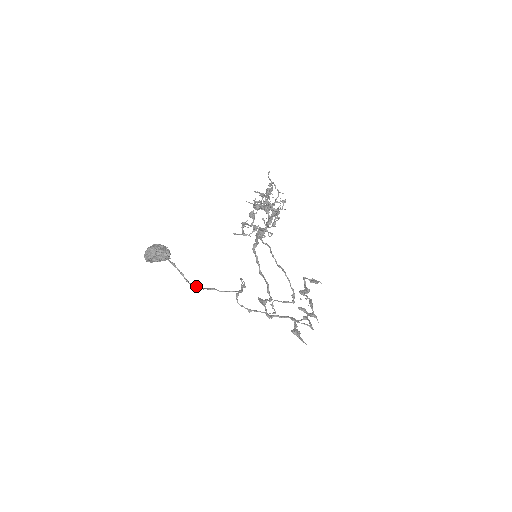
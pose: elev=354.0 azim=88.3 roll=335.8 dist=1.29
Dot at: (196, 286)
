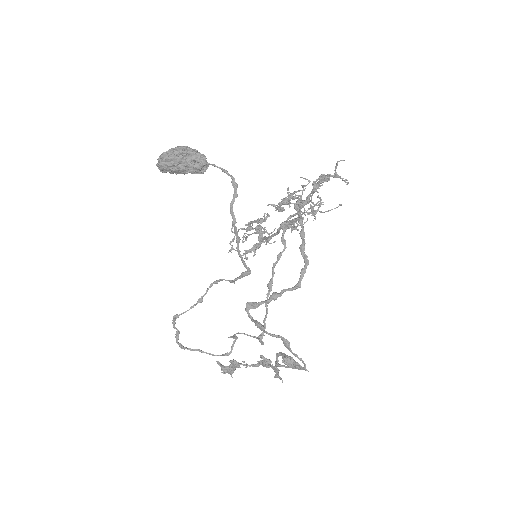
Dot at: (233, 214)
